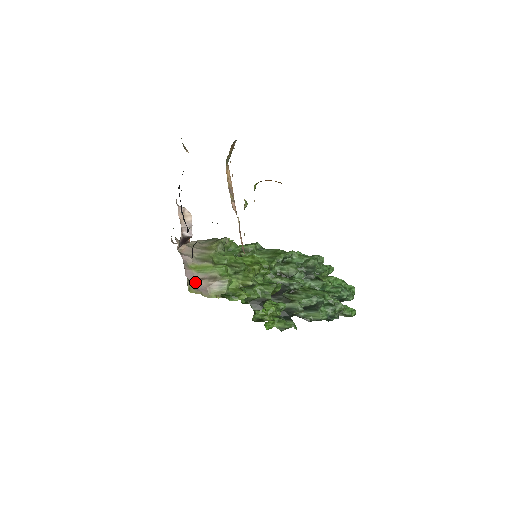
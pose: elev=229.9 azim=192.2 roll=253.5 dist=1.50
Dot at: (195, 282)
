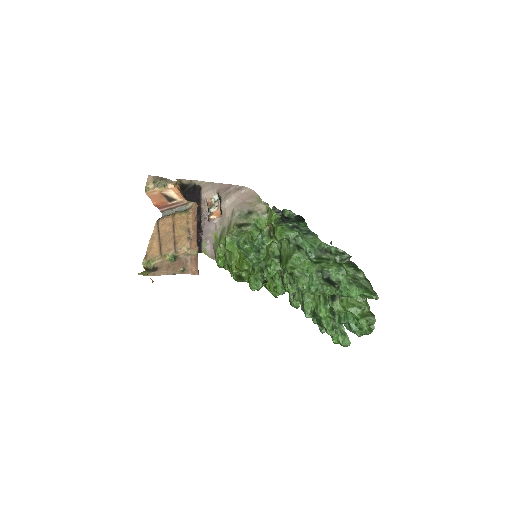
Dot at: (213, 247)
